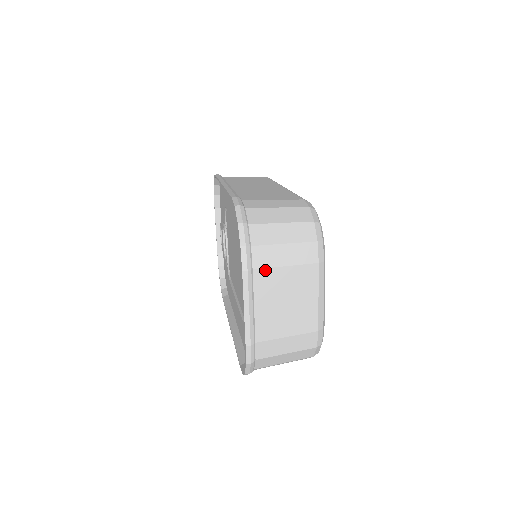
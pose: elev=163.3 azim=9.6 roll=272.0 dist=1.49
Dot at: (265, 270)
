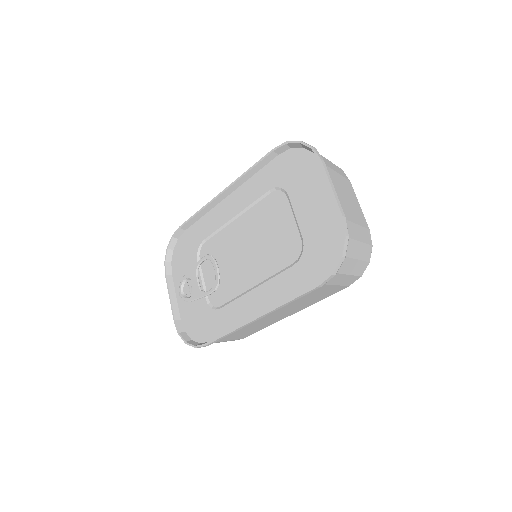
Dot at: (330, 169)
